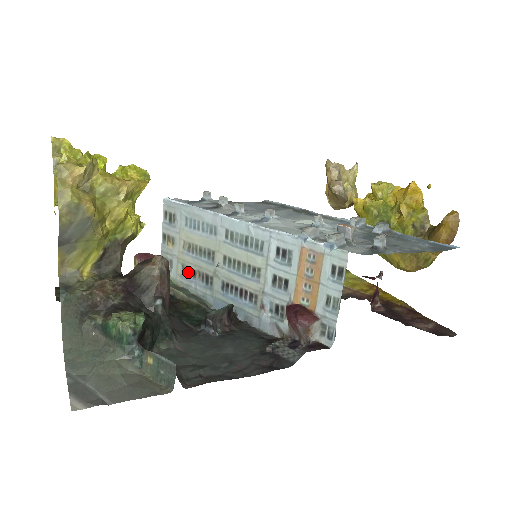
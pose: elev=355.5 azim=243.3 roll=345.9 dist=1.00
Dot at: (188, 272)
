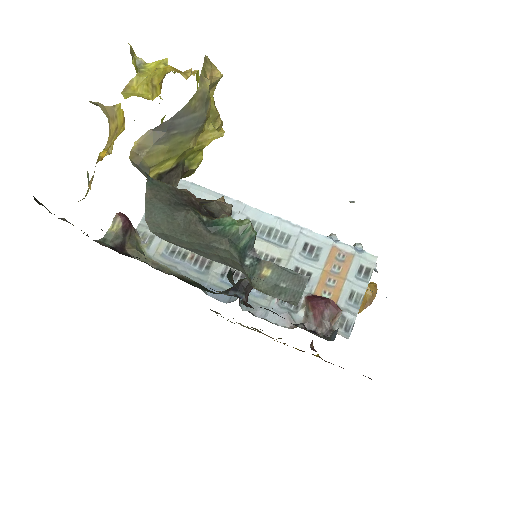
Dot at: (174, 252)
